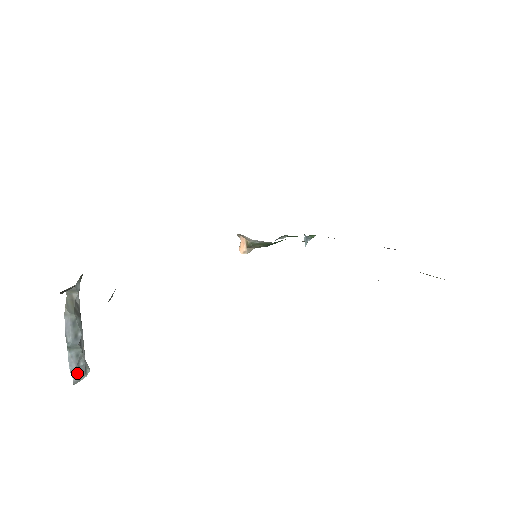
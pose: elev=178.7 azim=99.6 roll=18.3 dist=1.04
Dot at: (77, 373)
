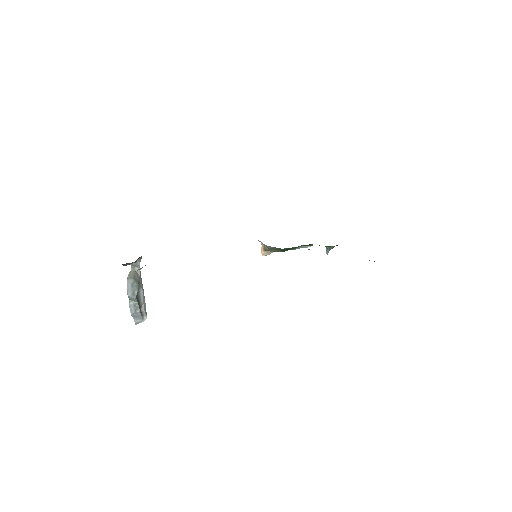
Dot at: (136, 317)
